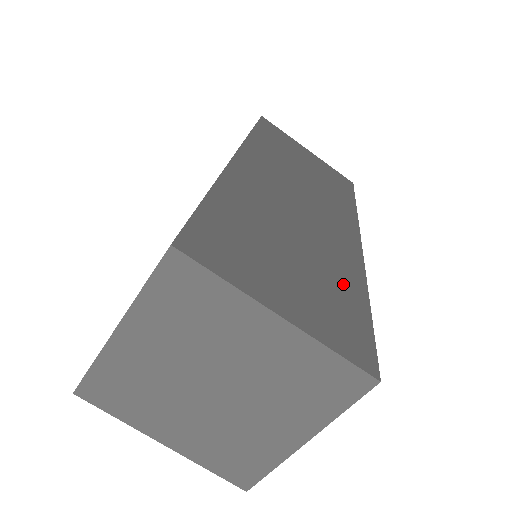
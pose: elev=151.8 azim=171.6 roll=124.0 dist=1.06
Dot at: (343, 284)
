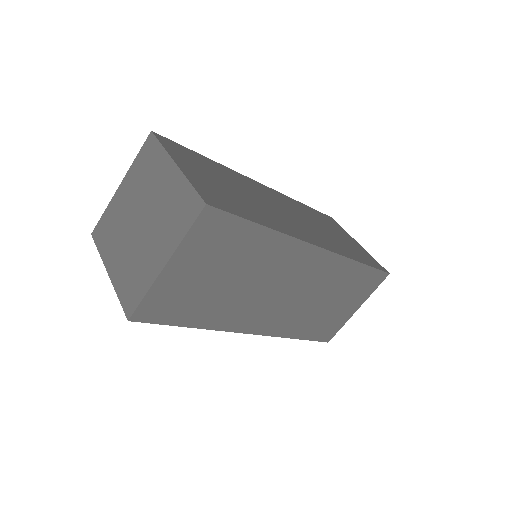
Dot at: (255, 213)
